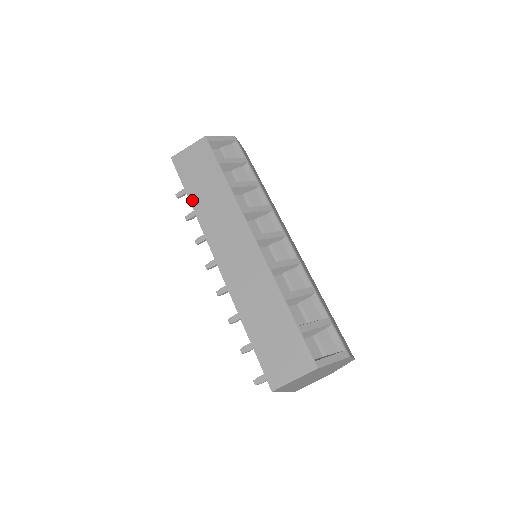
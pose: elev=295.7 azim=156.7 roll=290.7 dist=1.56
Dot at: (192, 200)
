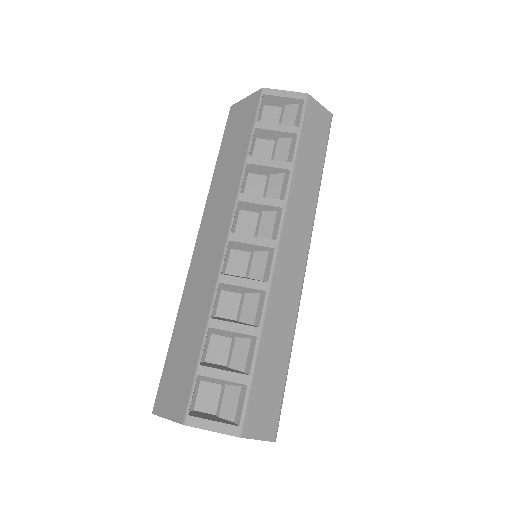
Dot at: (217, 164)
